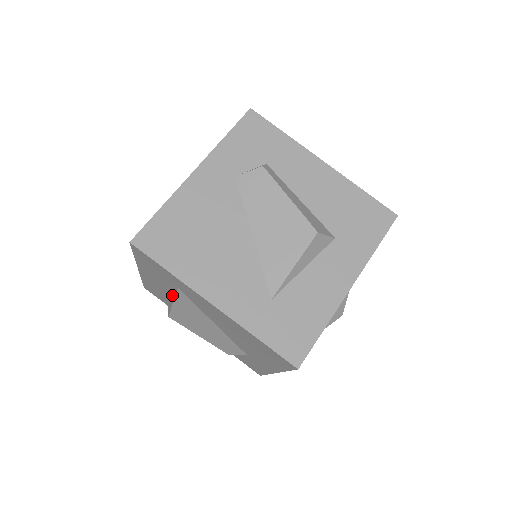
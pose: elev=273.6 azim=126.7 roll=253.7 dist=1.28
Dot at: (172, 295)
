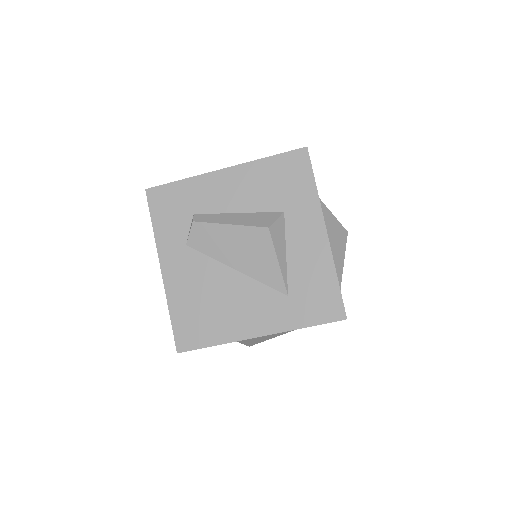
Dot at: occluded
